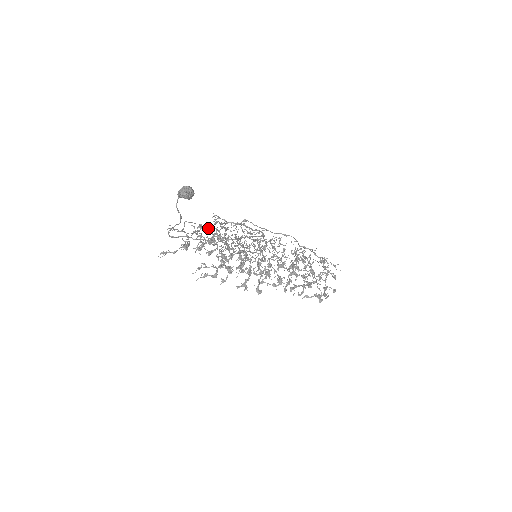
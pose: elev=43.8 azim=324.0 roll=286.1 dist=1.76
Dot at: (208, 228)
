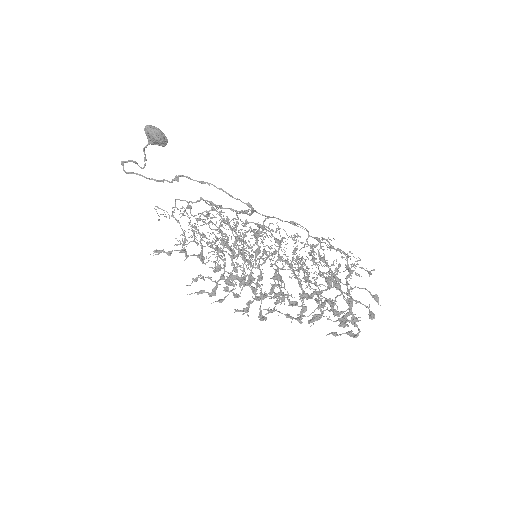
Dot at: occluded
